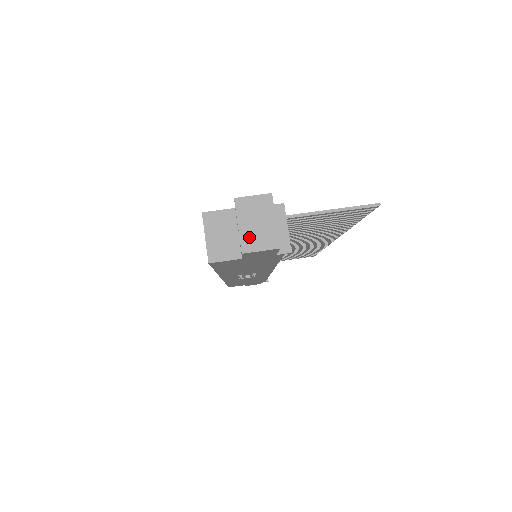
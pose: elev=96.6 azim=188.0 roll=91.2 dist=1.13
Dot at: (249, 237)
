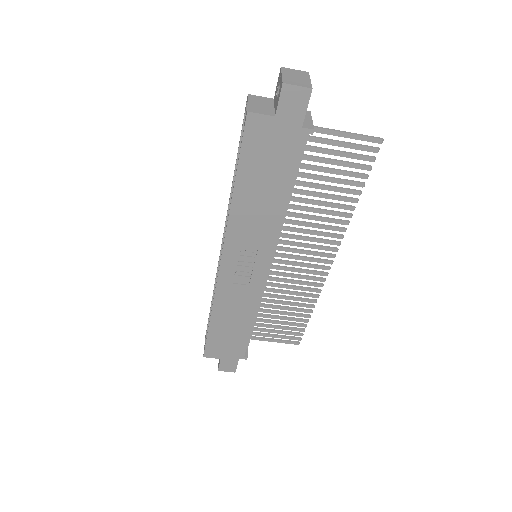
Dot at: (289, 80)
